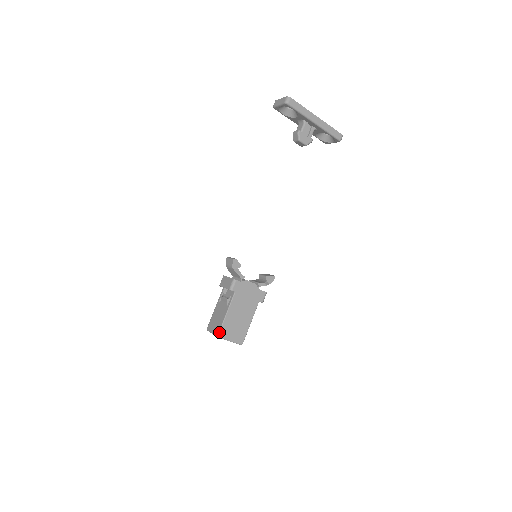
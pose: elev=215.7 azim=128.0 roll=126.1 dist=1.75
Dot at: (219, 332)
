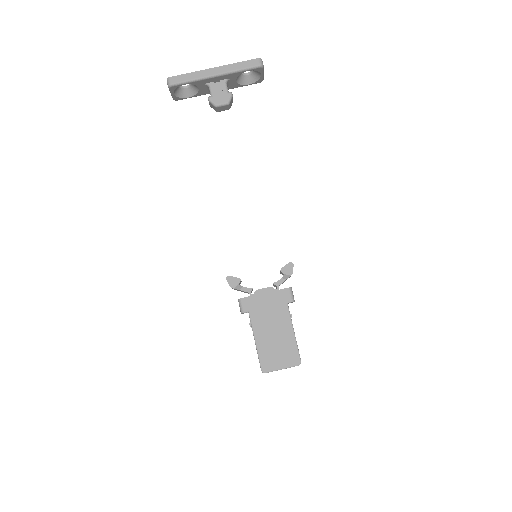
Dot at: (260, 367)
